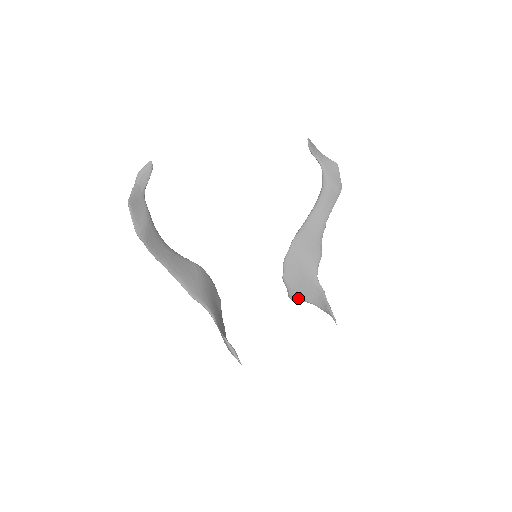
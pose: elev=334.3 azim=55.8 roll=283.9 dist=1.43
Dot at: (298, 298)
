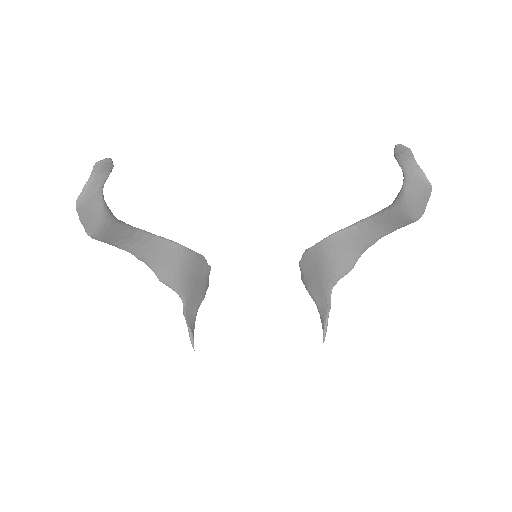
Dot at: (307, 288)
